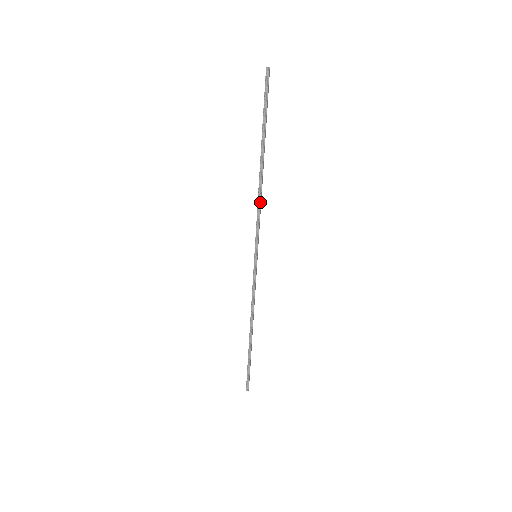
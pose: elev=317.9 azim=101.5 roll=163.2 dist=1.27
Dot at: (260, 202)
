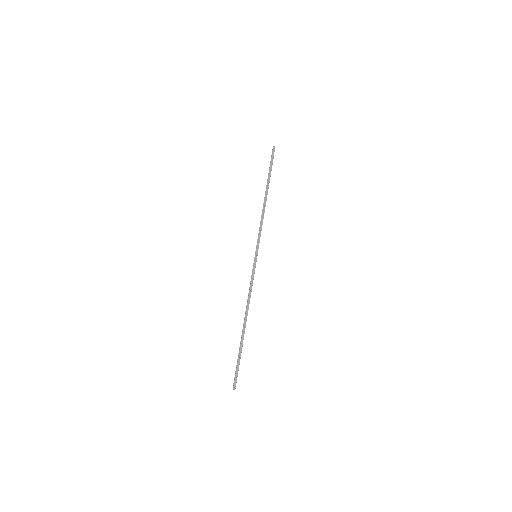
Dot at: (262, 217)
